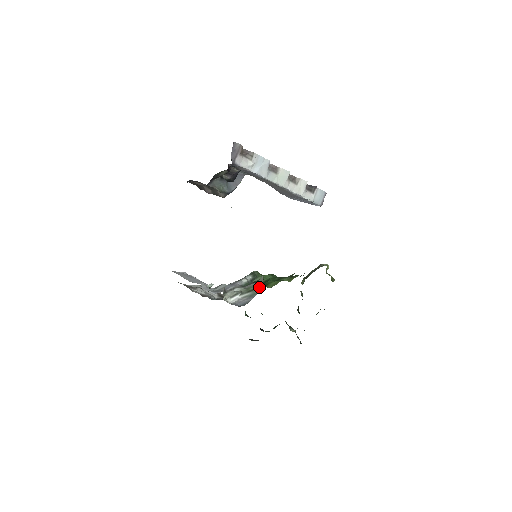
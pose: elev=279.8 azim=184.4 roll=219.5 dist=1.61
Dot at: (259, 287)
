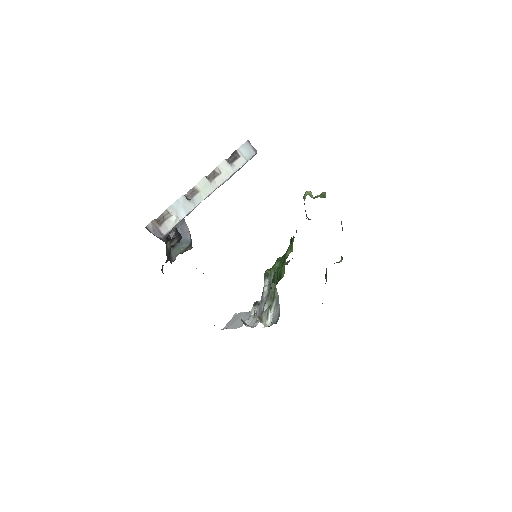
Dot at: (275, 290)
